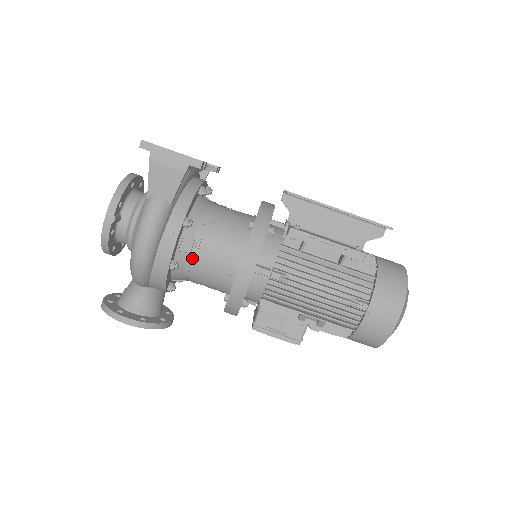
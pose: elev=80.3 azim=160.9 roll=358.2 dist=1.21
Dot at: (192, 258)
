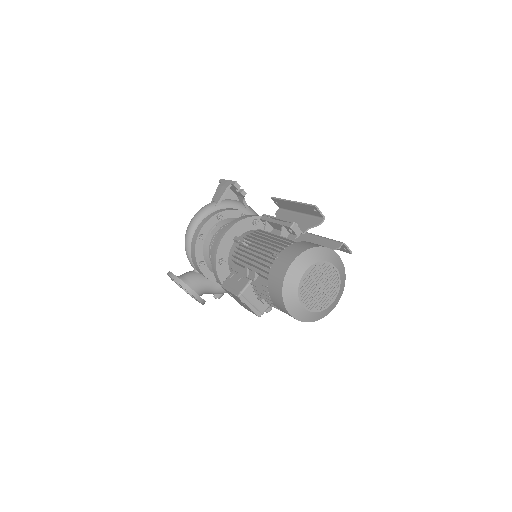
Dot at: (214, 238)
